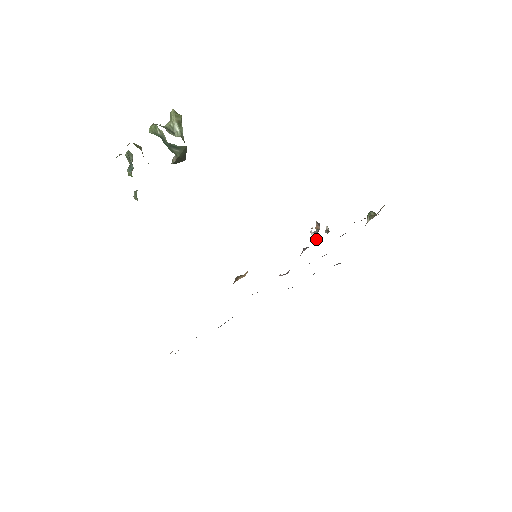
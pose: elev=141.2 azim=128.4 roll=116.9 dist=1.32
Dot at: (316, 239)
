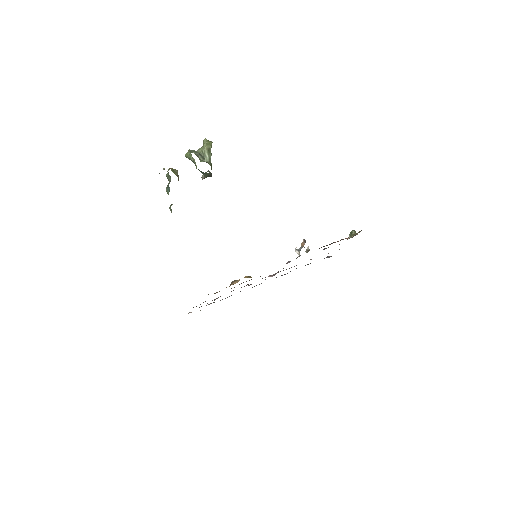
Dot at: occluded
